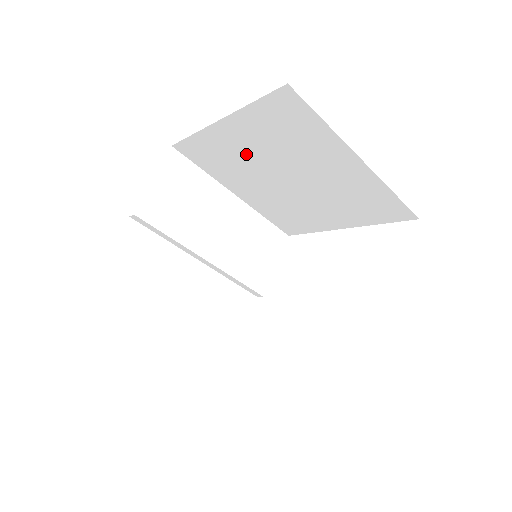
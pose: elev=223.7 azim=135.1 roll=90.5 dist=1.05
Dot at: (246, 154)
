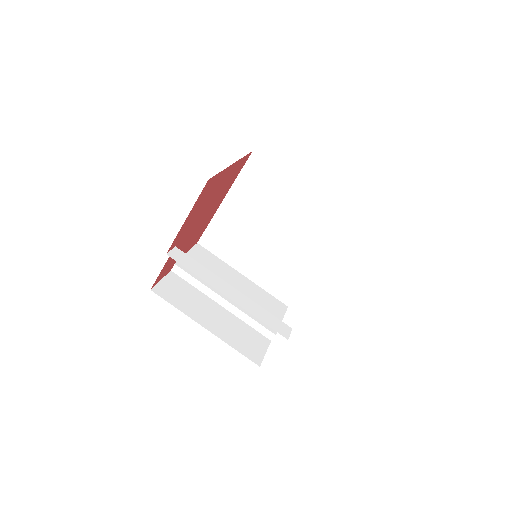
Dot at: (242, 222)
